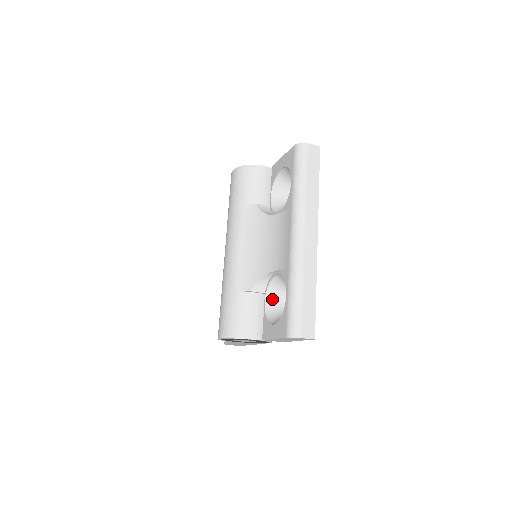
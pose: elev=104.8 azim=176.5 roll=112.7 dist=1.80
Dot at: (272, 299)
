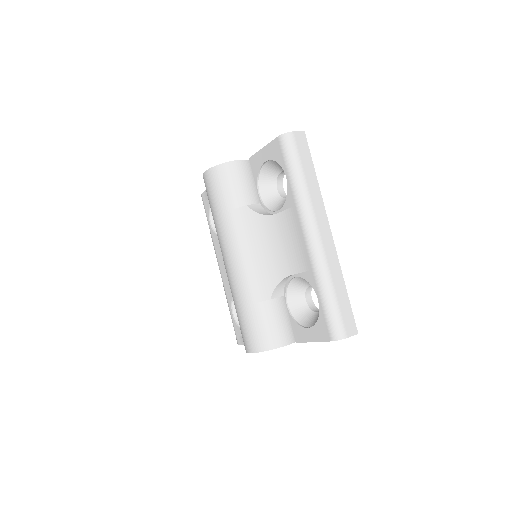
Dot at: (293, 300)
